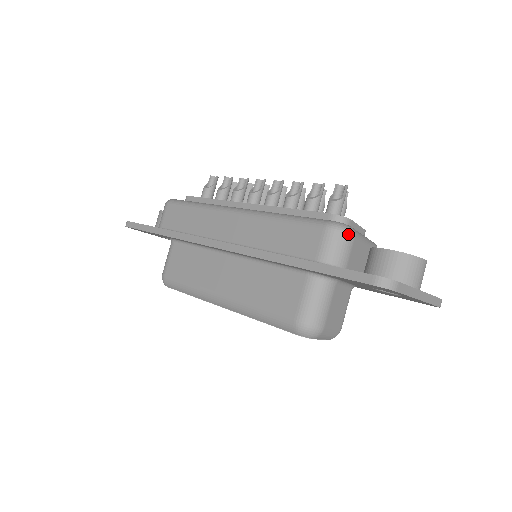
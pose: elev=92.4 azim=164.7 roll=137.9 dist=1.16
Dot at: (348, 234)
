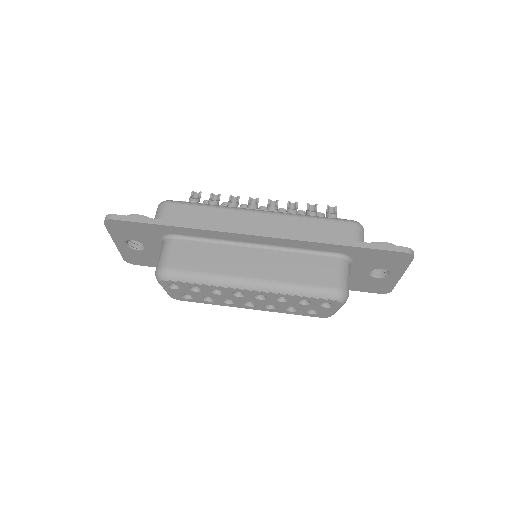
Dot at: occluded
